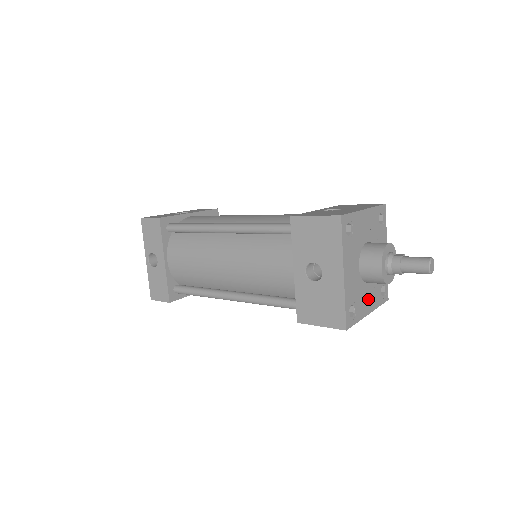
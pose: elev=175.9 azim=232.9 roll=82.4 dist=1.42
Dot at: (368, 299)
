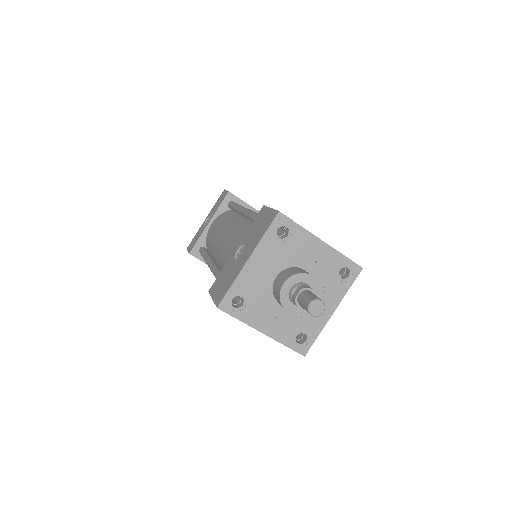
Dot at: occluded
